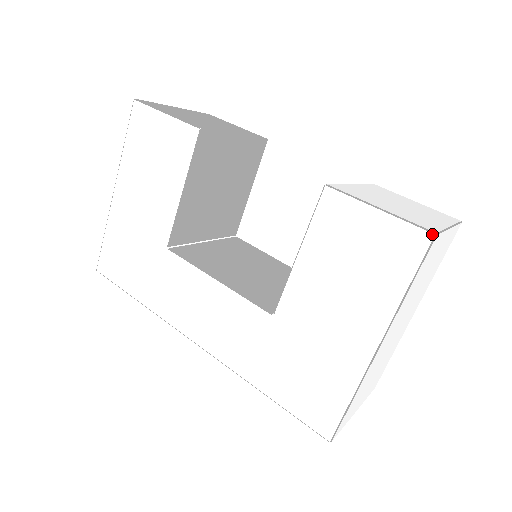
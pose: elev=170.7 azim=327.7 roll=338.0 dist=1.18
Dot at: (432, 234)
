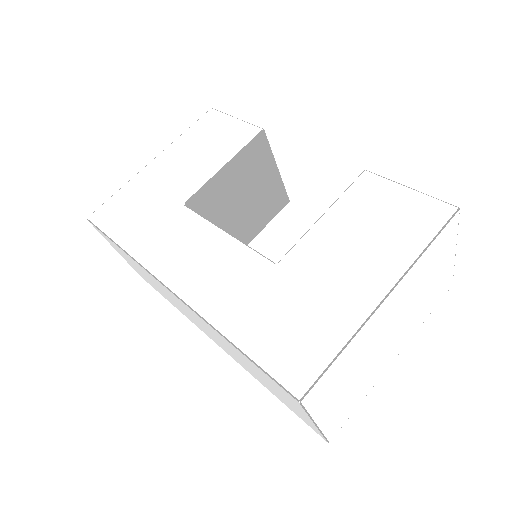
Dot at: (456, 207)
